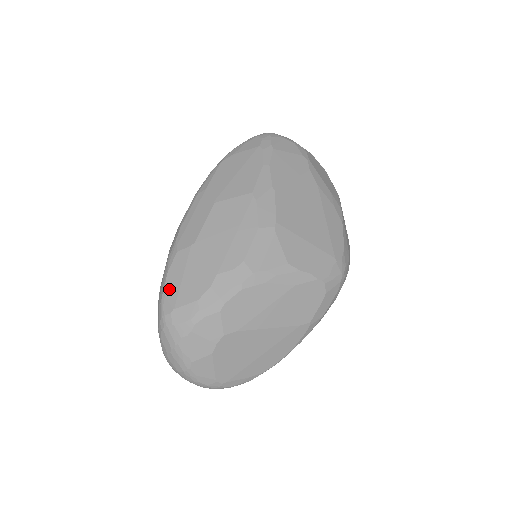
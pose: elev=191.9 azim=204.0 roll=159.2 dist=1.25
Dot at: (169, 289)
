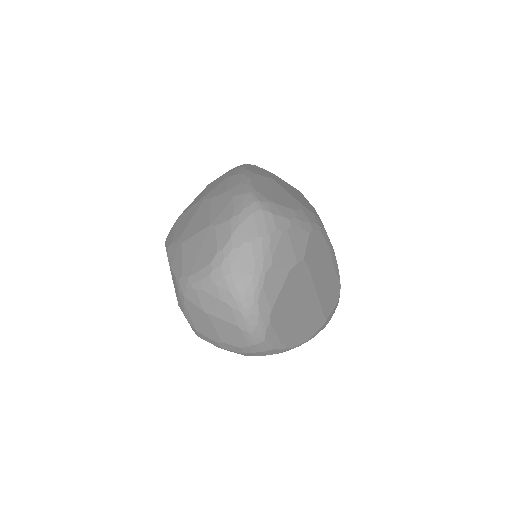
Dot at: (259, 188)
